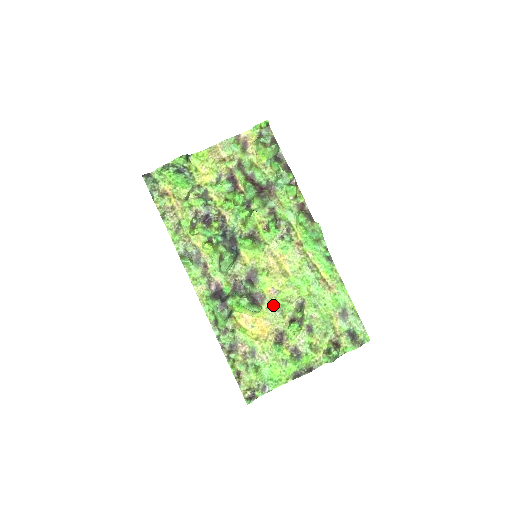
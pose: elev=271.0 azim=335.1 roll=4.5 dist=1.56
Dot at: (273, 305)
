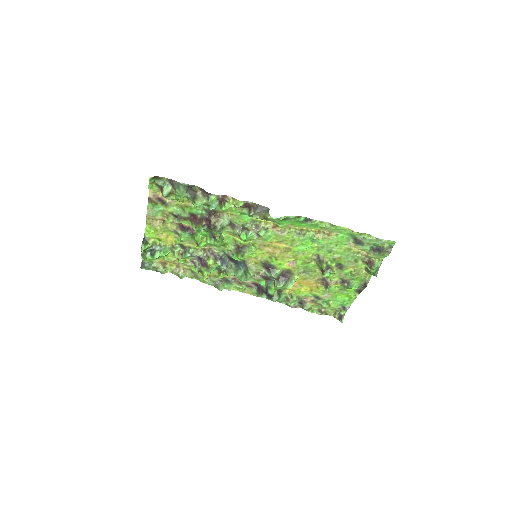
Dot at: (300, 270)
